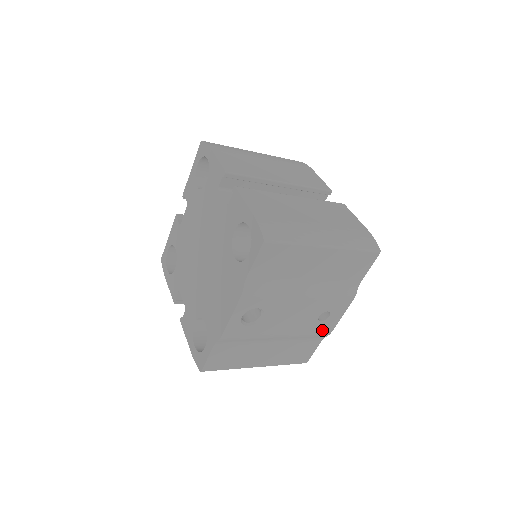
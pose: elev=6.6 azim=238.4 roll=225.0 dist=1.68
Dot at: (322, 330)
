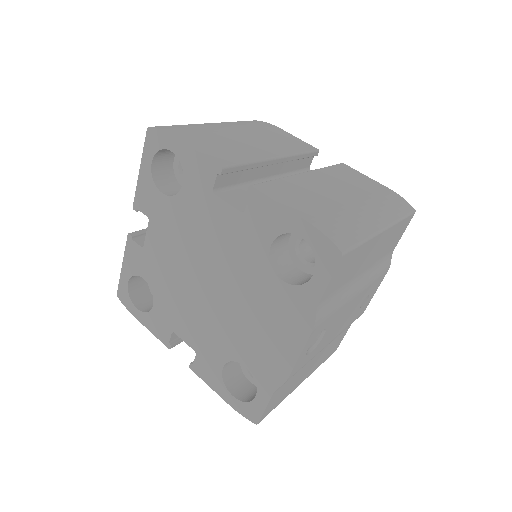
Dot at: (359, 315)
